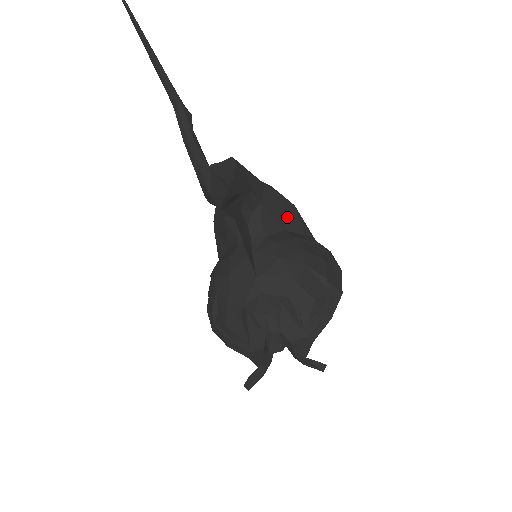
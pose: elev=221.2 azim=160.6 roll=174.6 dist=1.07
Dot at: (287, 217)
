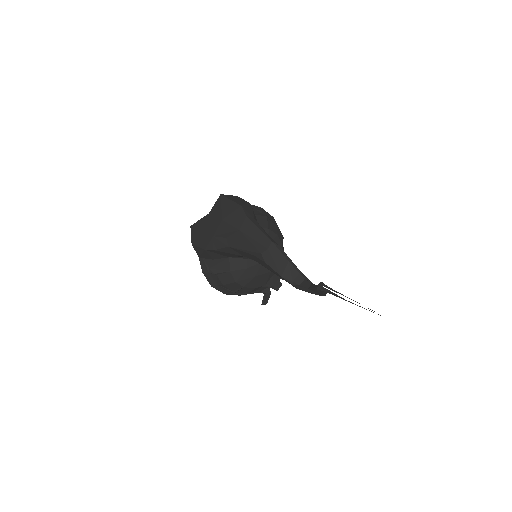
Dot at: occluded
